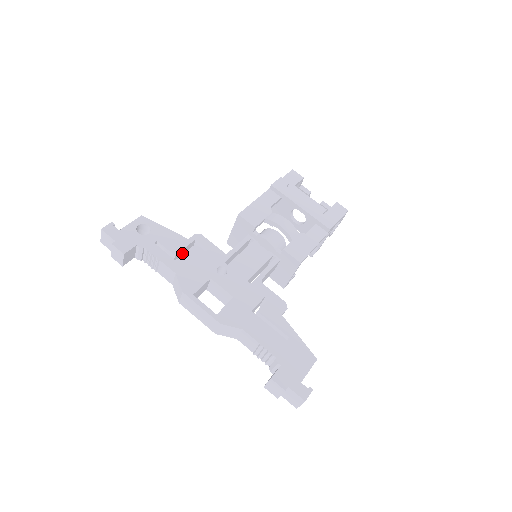
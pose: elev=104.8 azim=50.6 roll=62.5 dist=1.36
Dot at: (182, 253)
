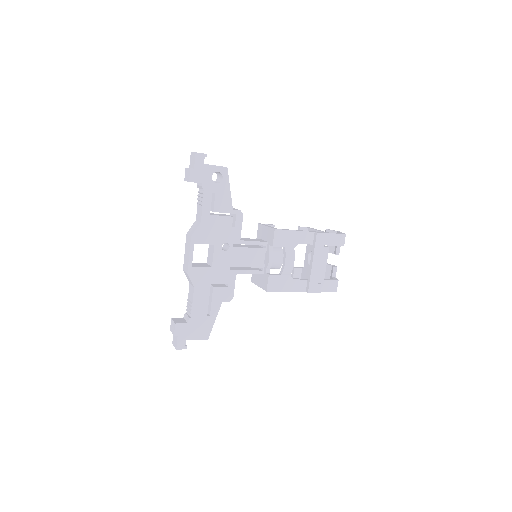
Dot at: occluded
